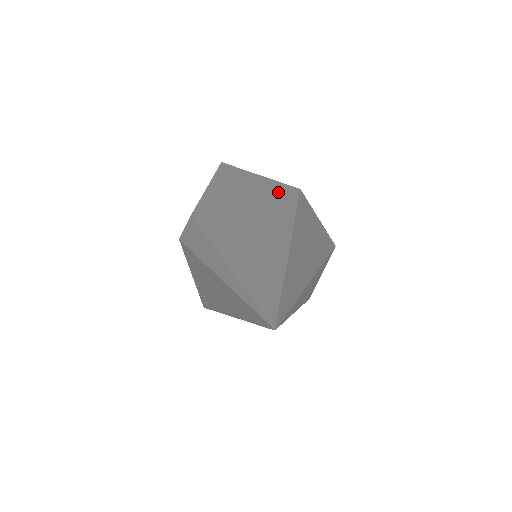
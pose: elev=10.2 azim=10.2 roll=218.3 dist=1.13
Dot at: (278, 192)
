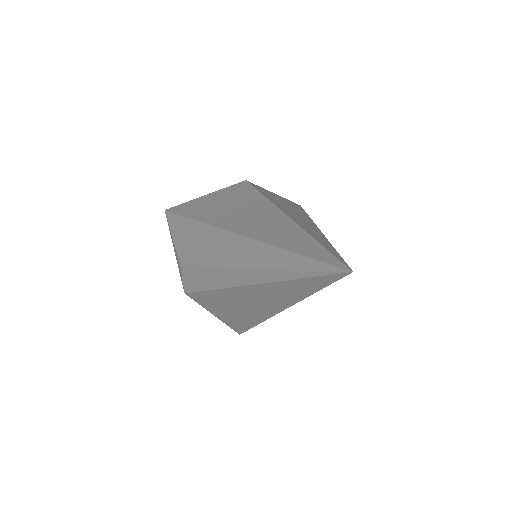
Dot at: (233, 194)
